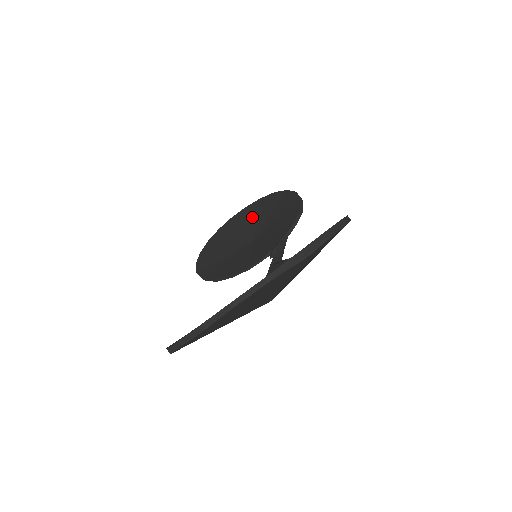
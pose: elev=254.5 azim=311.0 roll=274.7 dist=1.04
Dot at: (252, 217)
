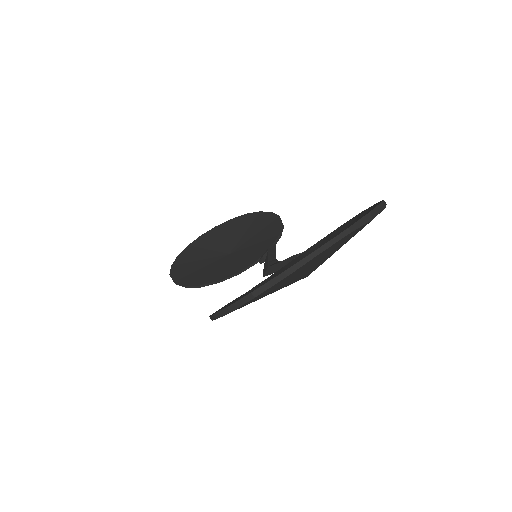
Dot at: (225, 235)
